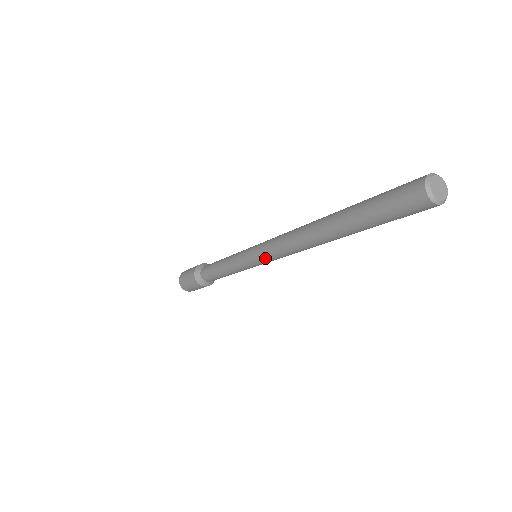
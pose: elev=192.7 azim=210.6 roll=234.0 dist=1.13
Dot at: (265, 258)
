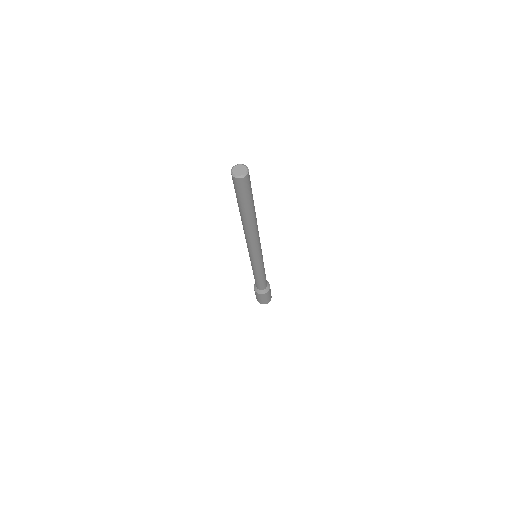
Dot at: (248, 250)
